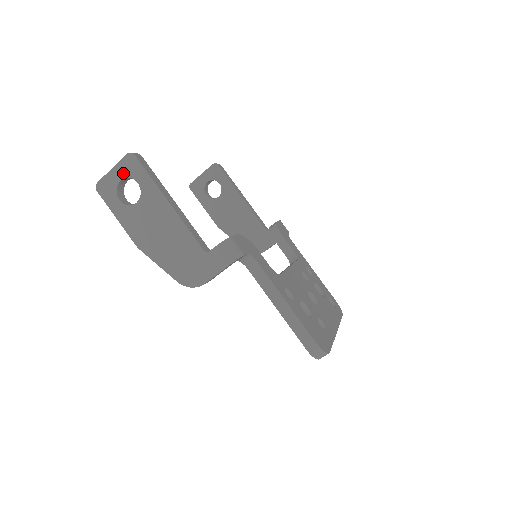
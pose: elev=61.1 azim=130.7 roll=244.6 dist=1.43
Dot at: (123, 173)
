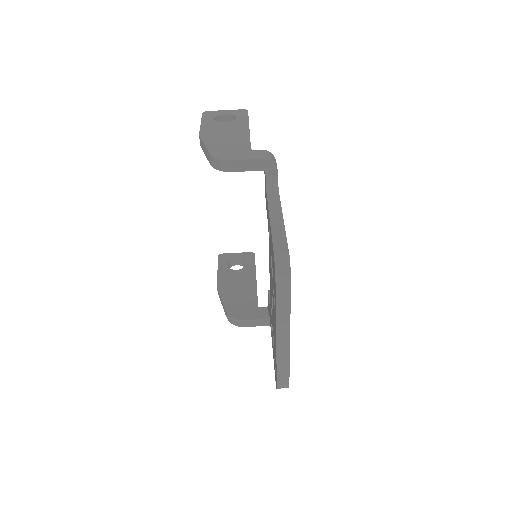
Dot at: (231, 113)
